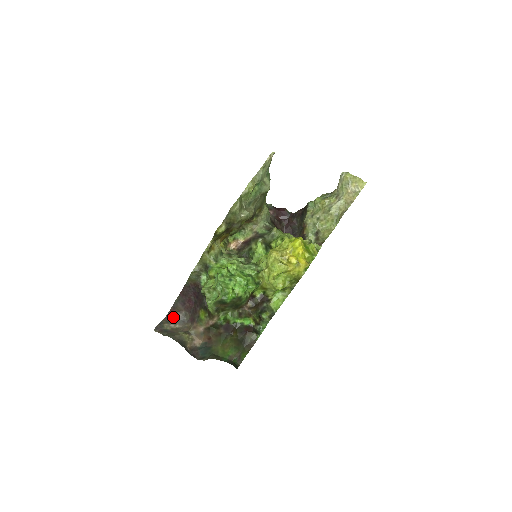
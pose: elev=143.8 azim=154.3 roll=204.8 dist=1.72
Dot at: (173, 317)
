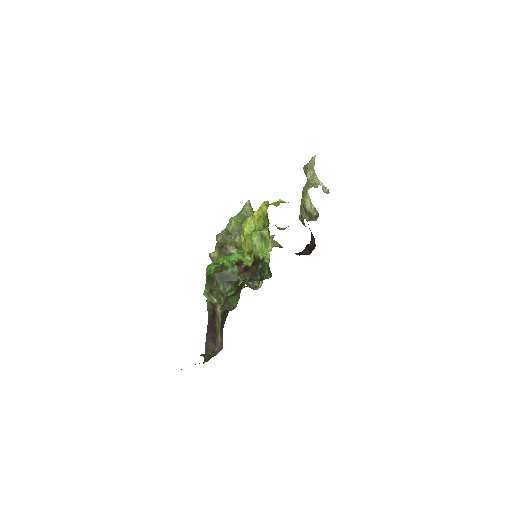
Dot at: occluded
